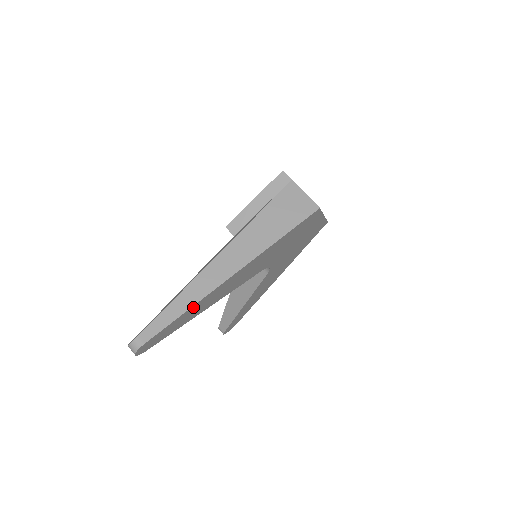
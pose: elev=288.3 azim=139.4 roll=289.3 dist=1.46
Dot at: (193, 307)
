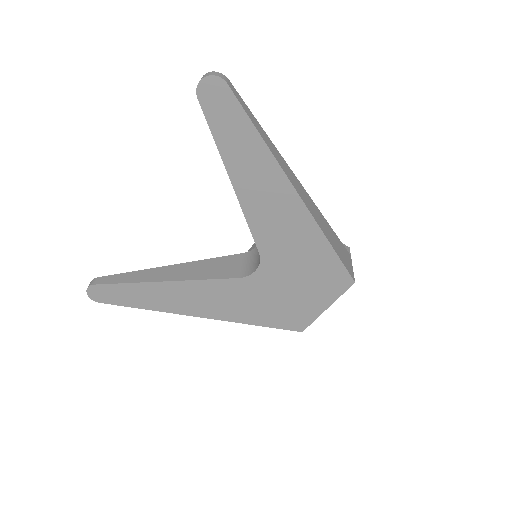
Dot at: (261, 146)
